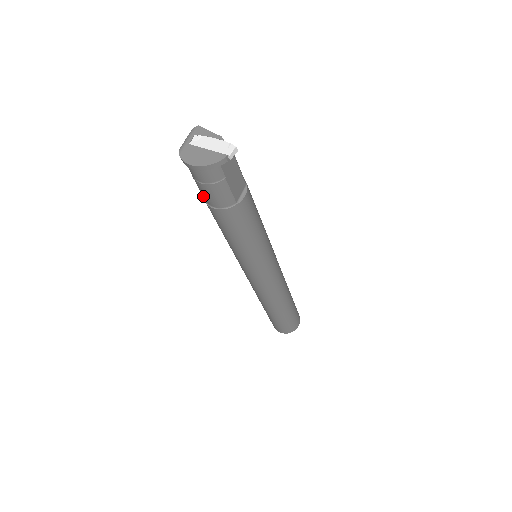
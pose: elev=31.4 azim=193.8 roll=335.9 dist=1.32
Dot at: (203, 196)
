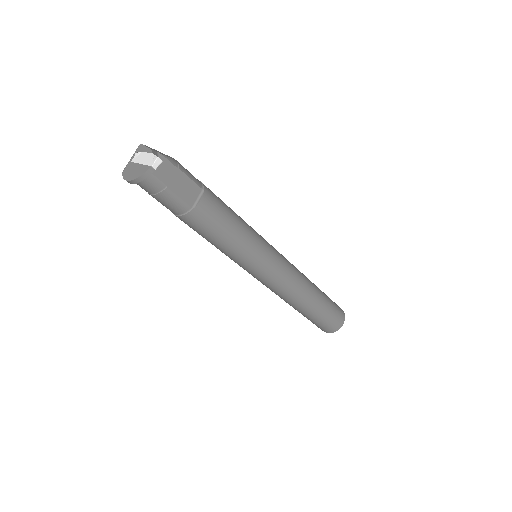
Dot at: occluded
